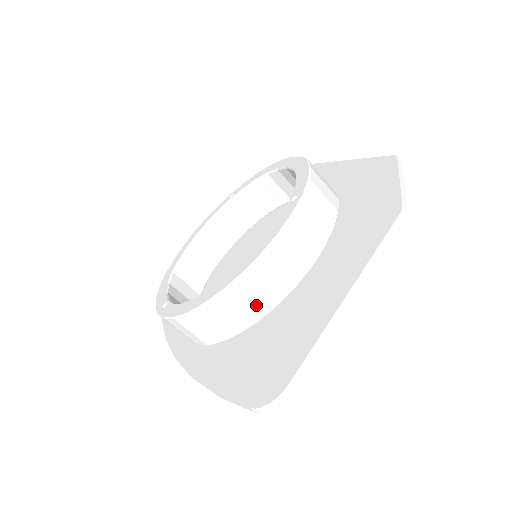
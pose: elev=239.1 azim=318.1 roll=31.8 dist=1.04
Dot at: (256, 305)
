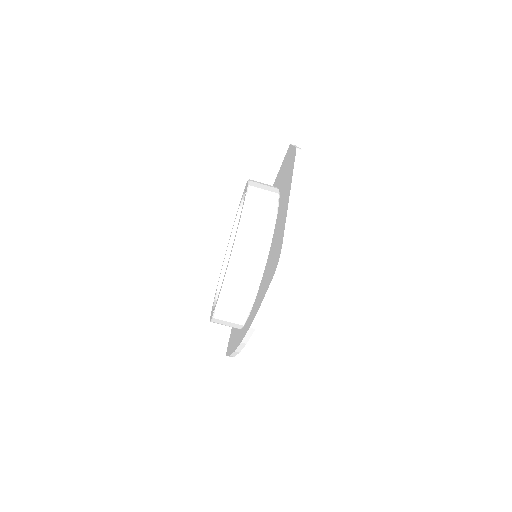
Dot at: (257, 251)
